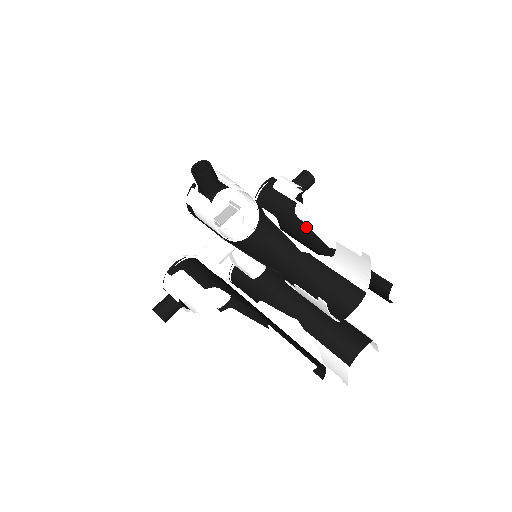
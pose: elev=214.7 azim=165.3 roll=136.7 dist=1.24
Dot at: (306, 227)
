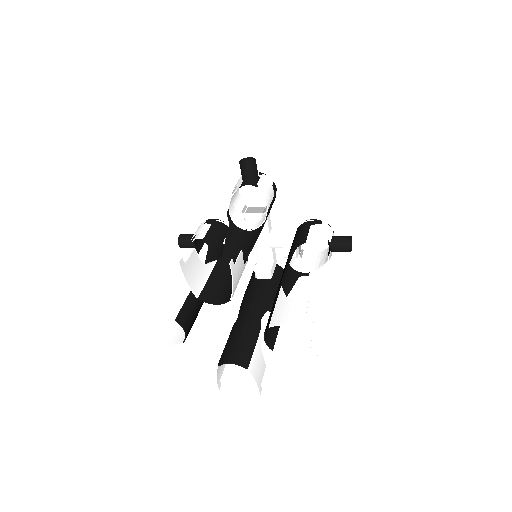
Dot at: (290, 260)
